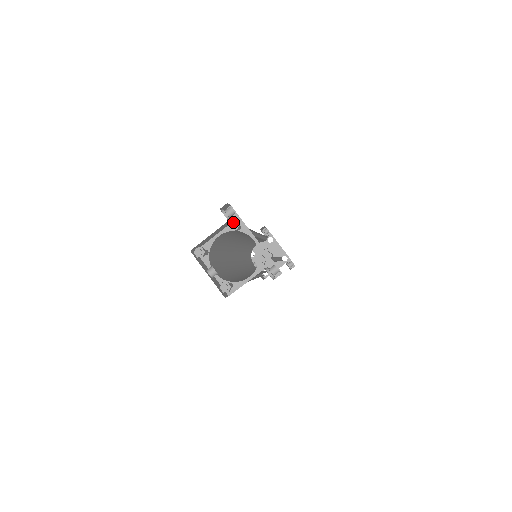
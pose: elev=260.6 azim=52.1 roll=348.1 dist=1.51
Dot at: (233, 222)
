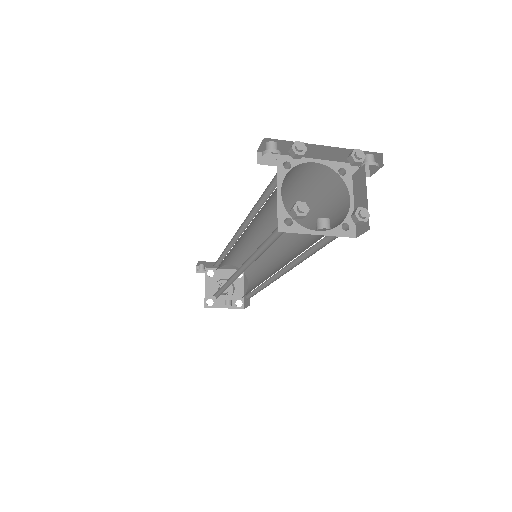
Dot at: (297, 143)
